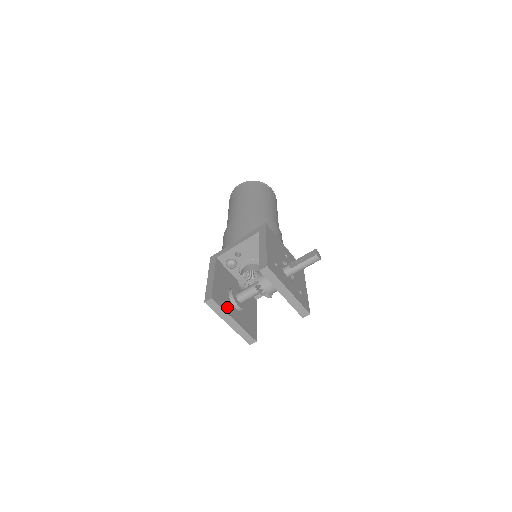
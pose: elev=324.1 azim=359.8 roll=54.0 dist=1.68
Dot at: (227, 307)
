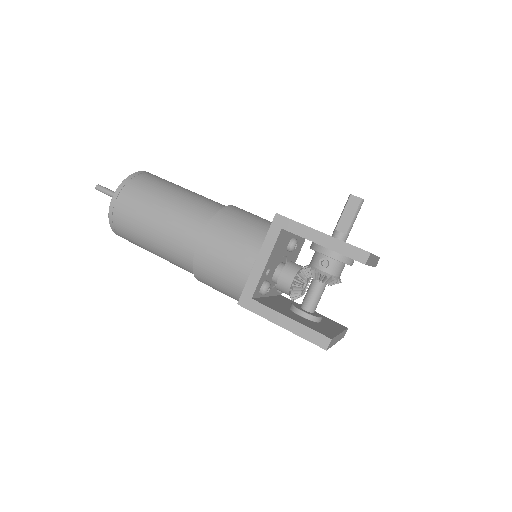
Dot at: (327, 330)
